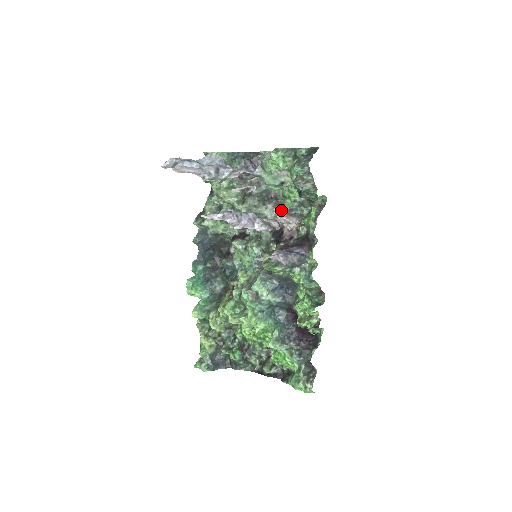
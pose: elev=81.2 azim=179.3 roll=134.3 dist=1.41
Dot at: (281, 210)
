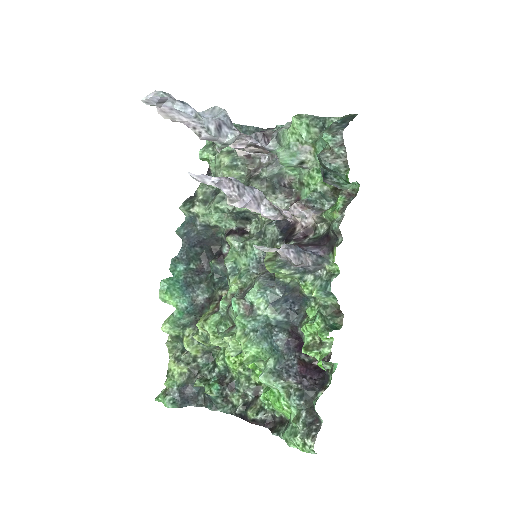
Dot at: (295, 202)
